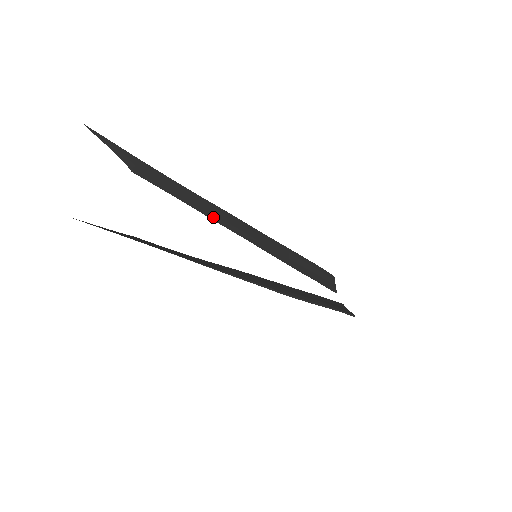
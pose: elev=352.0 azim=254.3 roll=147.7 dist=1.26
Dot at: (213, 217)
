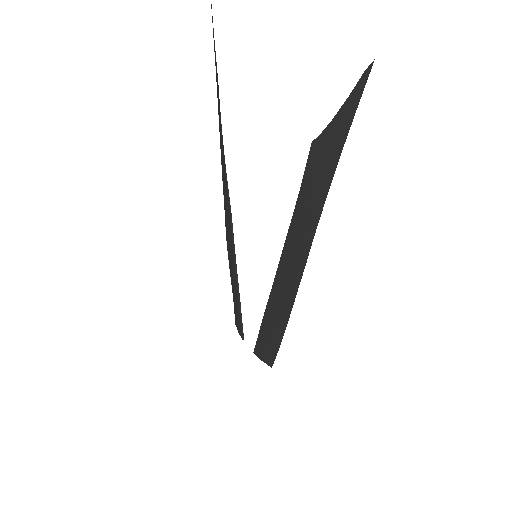
Dot at: (228, 190)
